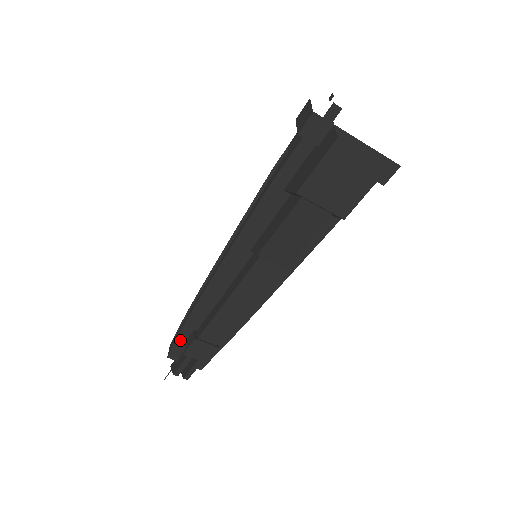
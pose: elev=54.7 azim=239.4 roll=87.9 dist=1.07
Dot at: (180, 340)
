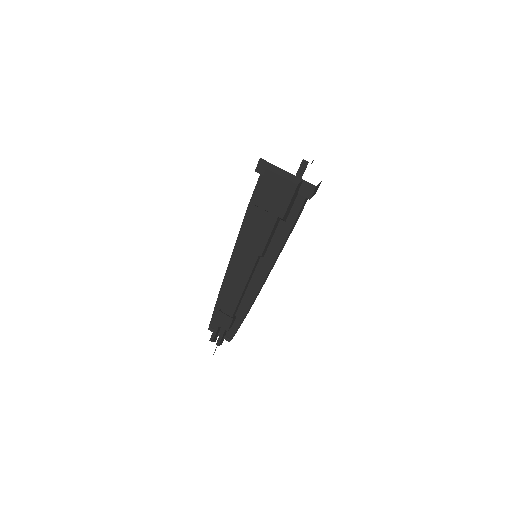
Dot at: (215, 316)
